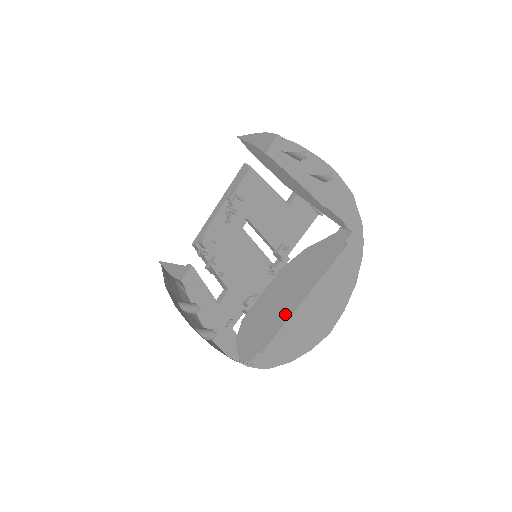
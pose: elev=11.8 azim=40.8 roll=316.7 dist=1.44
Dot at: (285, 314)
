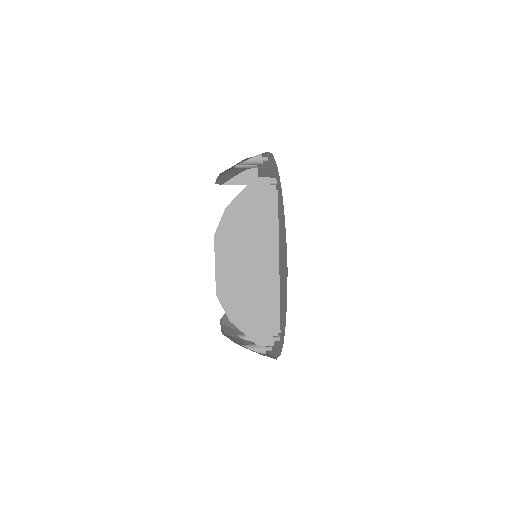
Dot at: (269, 281)
